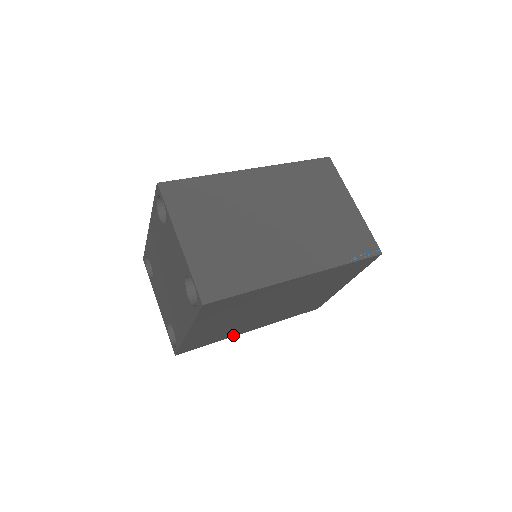
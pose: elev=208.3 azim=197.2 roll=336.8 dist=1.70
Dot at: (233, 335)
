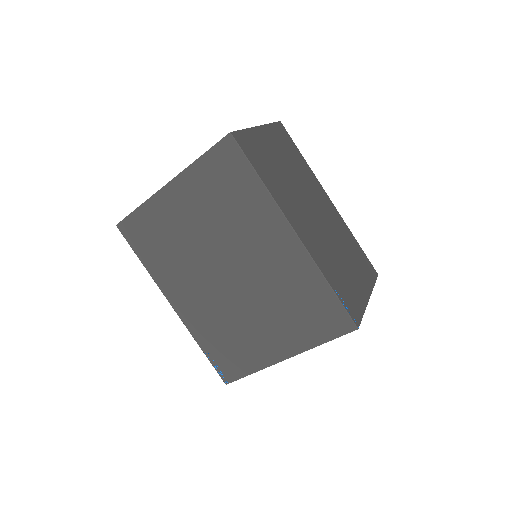
Dot at: (160, 282)
